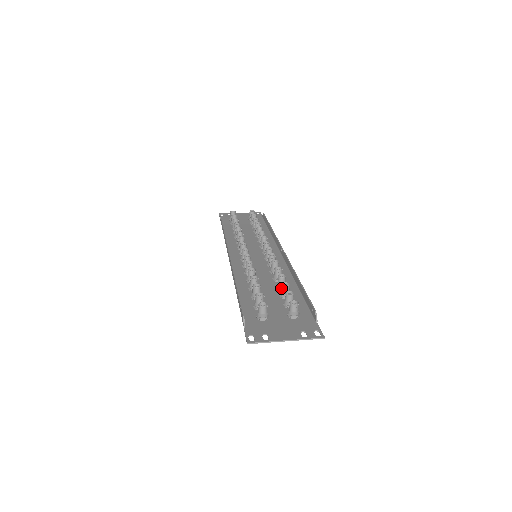
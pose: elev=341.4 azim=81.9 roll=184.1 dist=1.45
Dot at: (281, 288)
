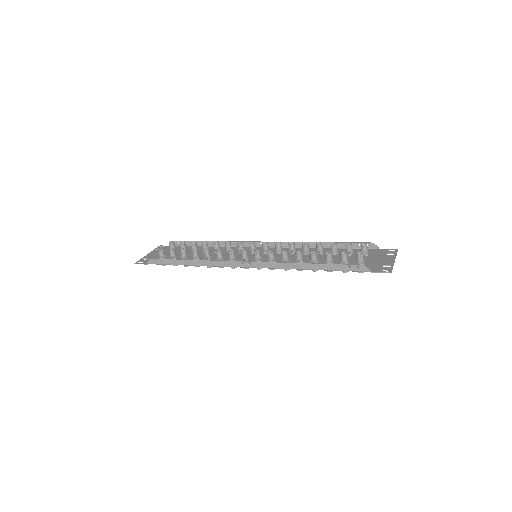
Dot at: (334, 248)
